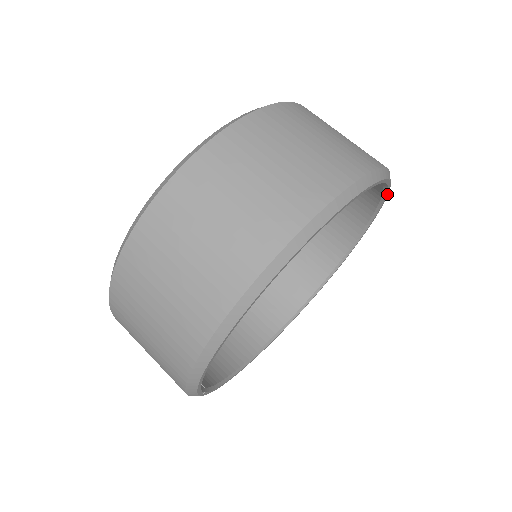
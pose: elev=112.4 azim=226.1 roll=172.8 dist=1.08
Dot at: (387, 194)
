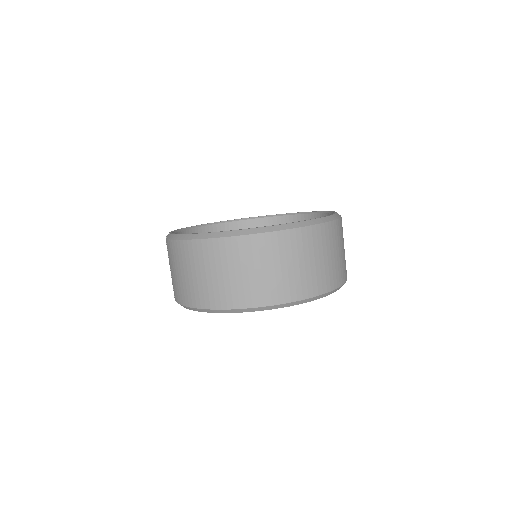
Dot at: occluded
